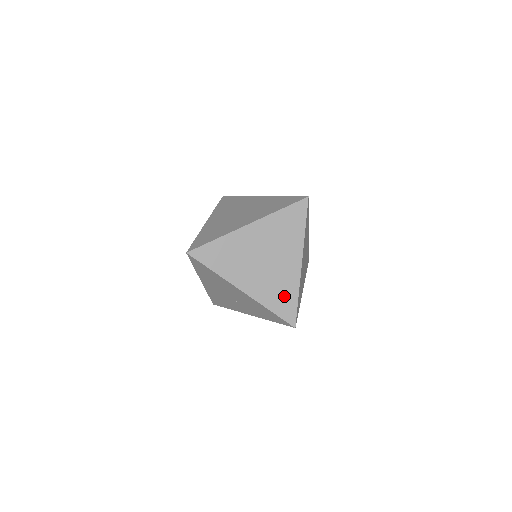
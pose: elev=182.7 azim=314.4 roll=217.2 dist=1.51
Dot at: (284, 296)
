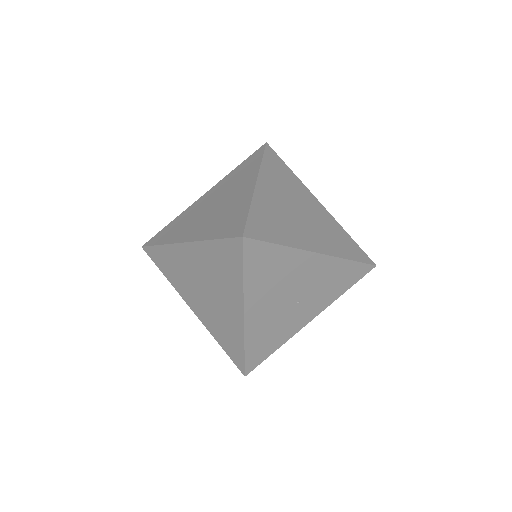
Dot at: (342, 240)
